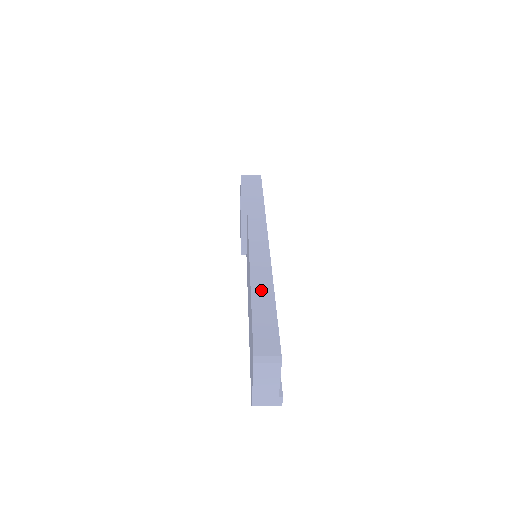
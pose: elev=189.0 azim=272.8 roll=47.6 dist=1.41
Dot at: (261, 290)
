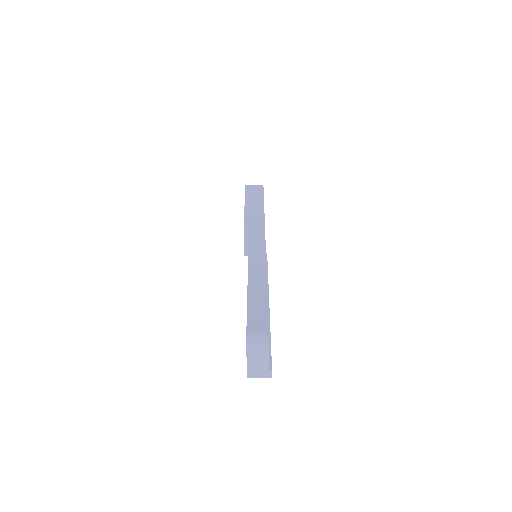
Dot at: (256, 284)
